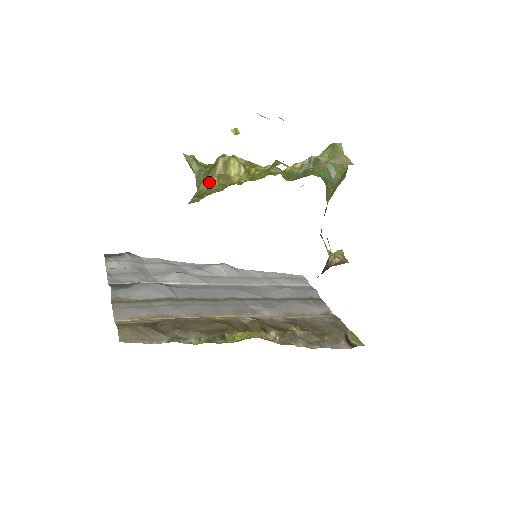
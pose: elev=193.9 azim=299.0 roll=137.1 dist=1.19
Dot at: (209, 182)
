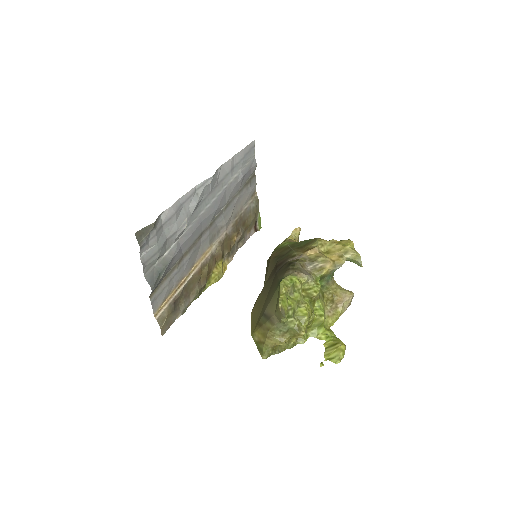
Dot at: occluded
